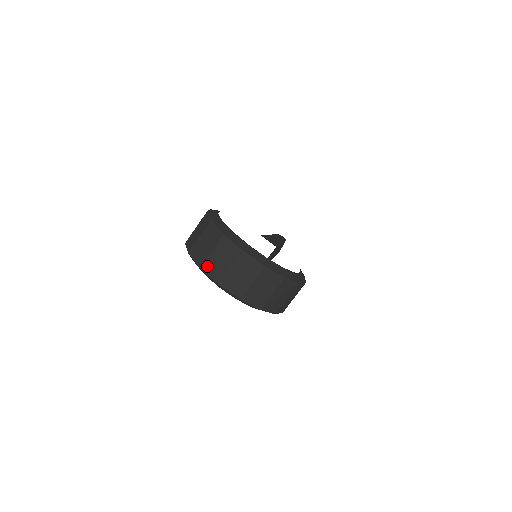
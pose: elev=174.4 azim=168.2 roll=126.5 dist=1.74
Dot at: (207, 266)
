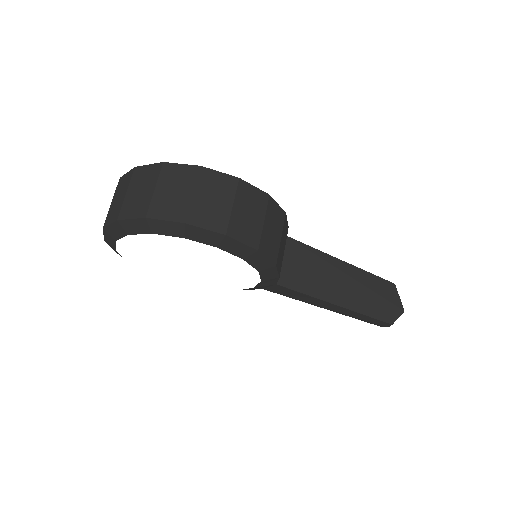
Dot at: occluded
